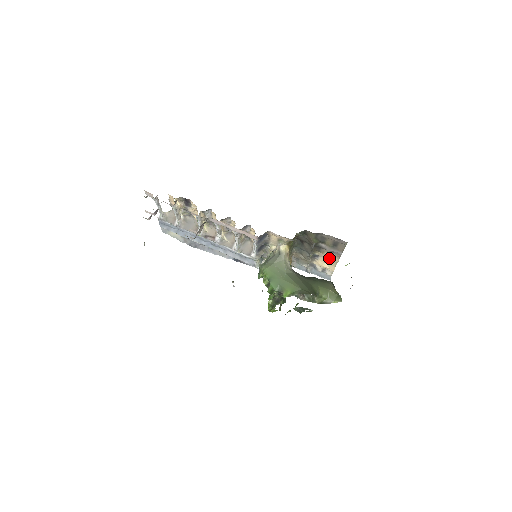
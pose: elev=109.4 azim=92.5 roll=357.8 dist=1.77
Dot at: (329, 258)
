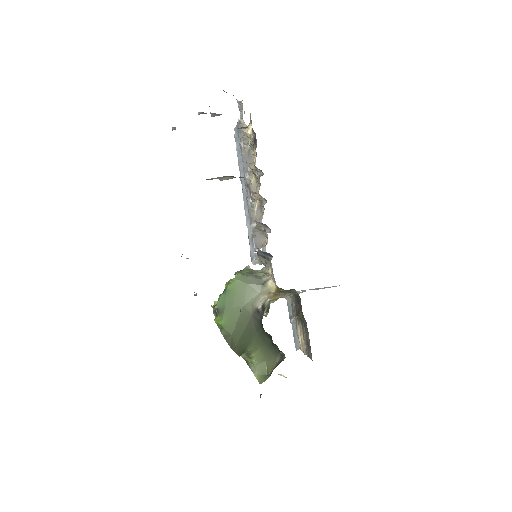
Dot at: (303, 341)
